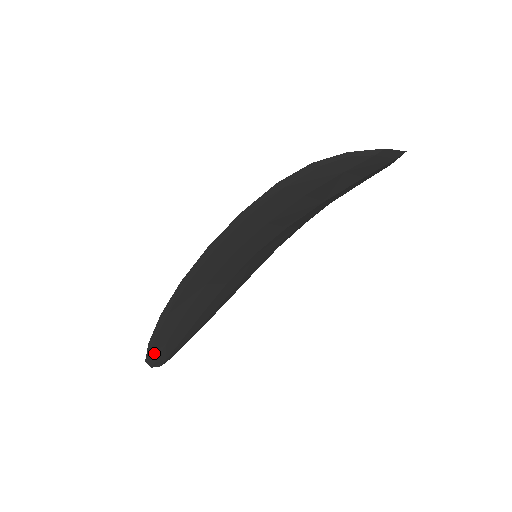
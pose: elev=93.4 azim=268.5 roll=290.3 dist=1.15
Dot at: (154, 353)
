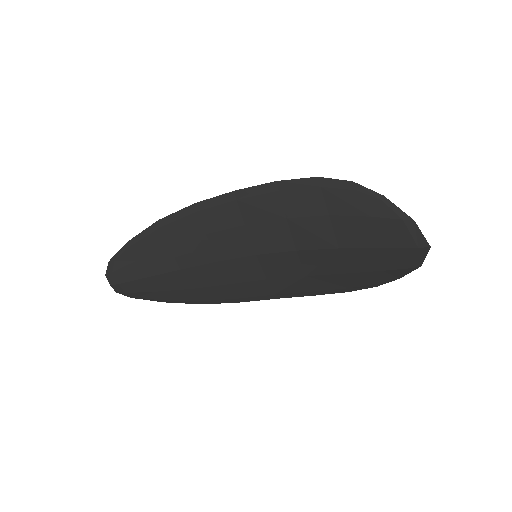
Dot at: (121, 260)
